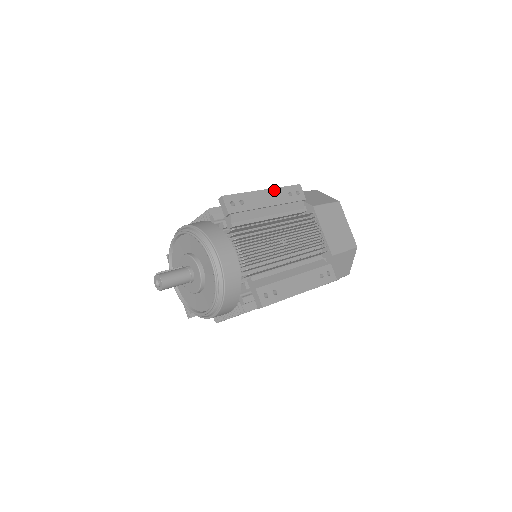
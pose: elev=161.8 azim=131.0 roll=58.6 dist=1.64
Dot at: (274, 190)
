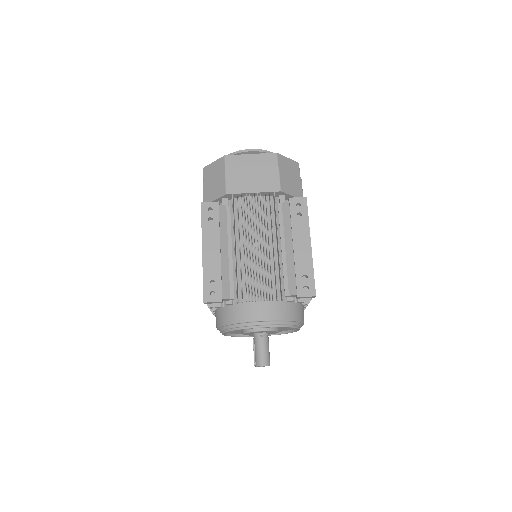
Dot at: (204, 239)
